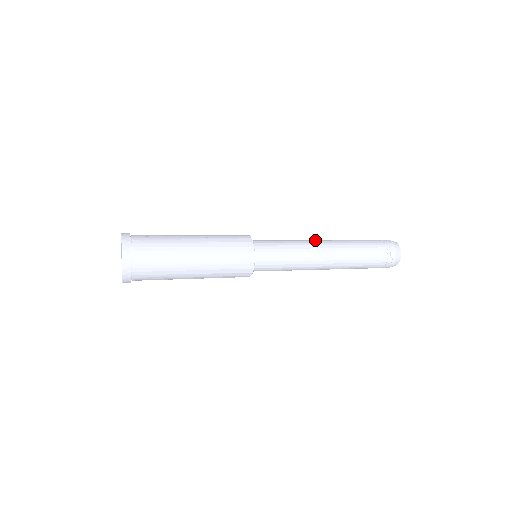
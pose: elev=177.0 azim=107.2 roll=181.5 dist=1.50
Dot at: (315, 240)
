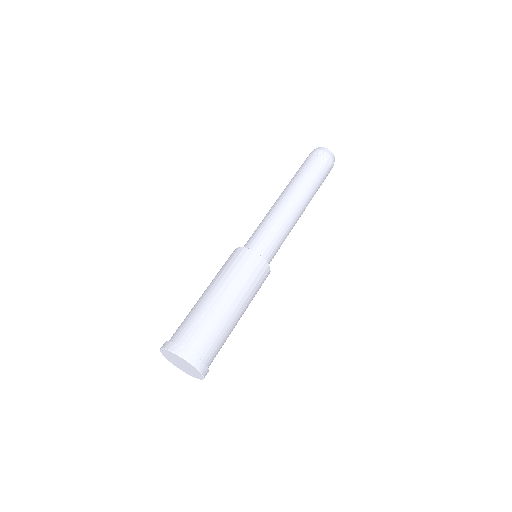
Dot at: (282, 202)
